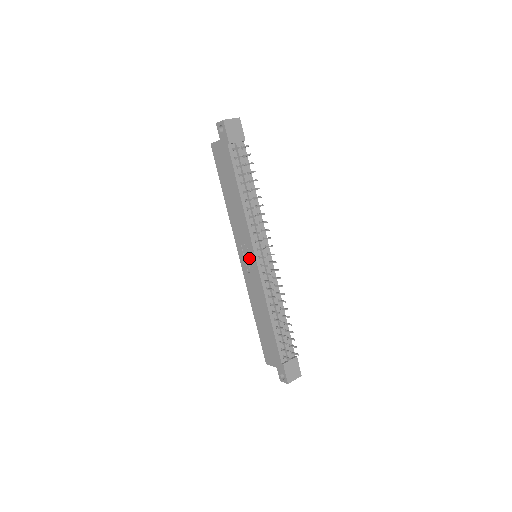
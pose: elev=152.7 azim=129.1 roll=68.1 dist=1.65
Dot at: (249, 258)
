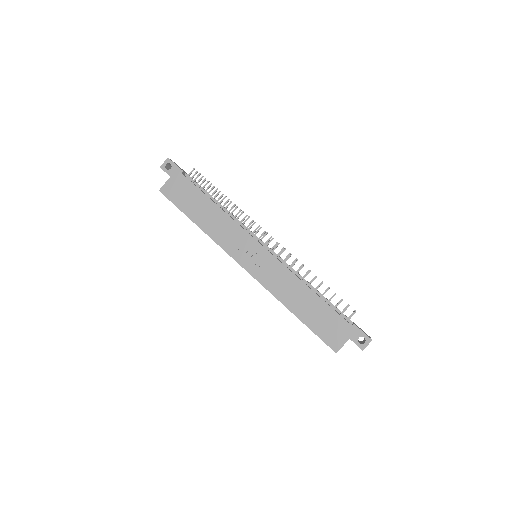
Dot at: (255, 253)
